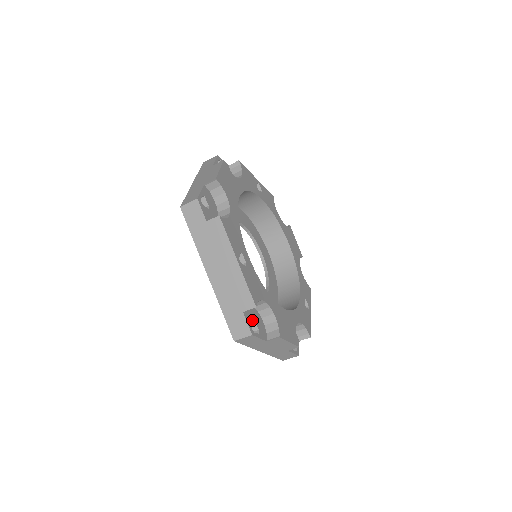
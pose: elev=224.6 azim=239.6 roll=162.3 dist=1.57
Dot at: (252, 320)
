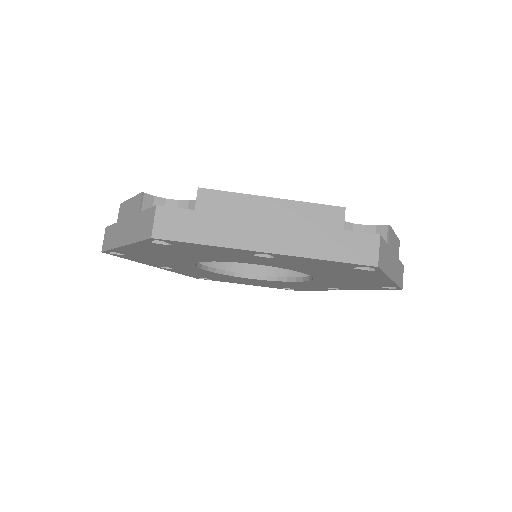
Dot at: occluded
